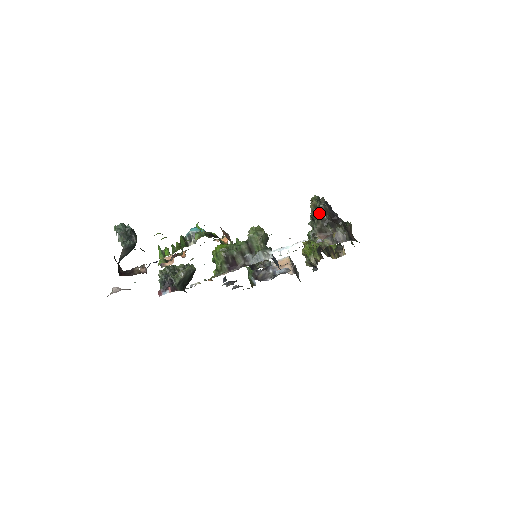
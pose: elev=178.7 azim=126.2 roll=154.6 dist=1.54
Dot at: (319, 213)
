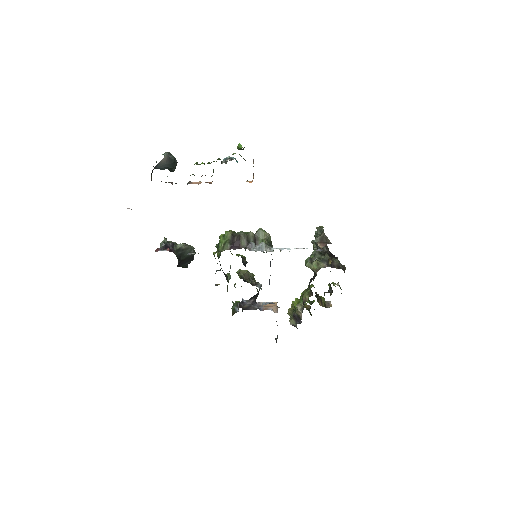
Dot at: (323, 230)
